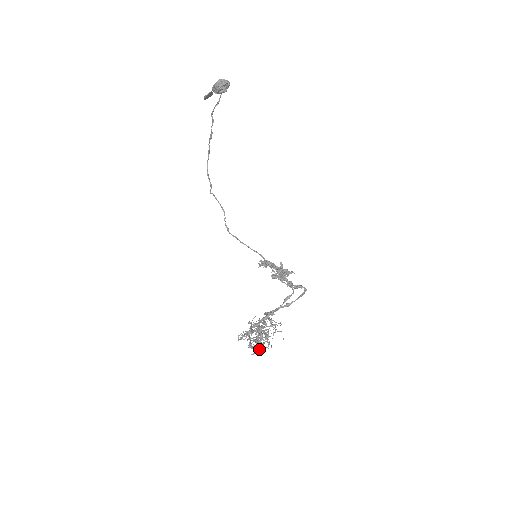
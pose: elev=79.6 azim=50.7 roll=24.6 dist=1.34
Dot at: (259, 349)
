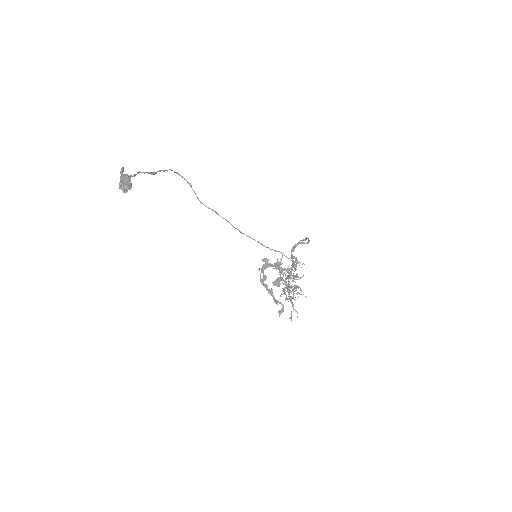
Dot at: (291, 320)
